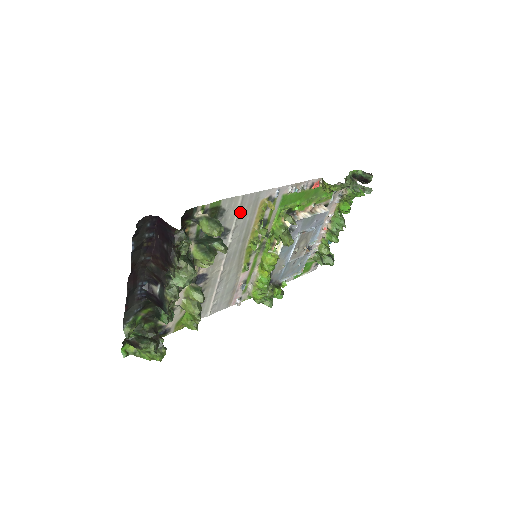
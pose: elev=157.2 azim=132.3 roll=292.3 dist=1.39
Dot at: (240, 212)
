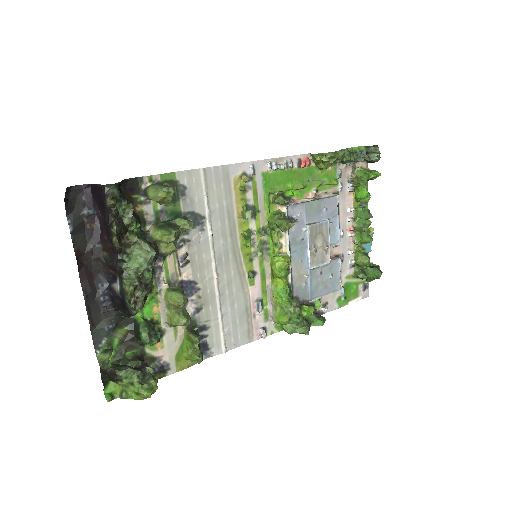
Dot at: (209, 192)
